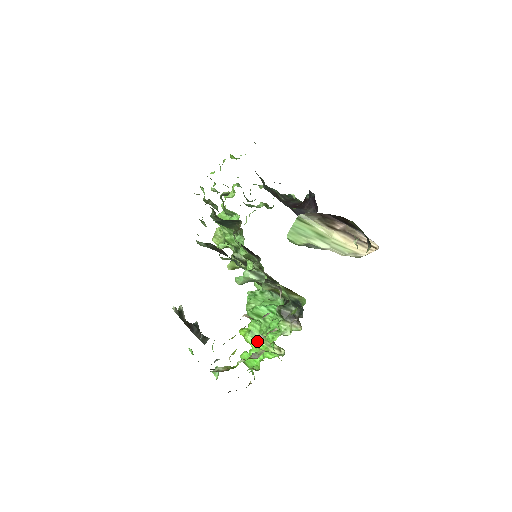
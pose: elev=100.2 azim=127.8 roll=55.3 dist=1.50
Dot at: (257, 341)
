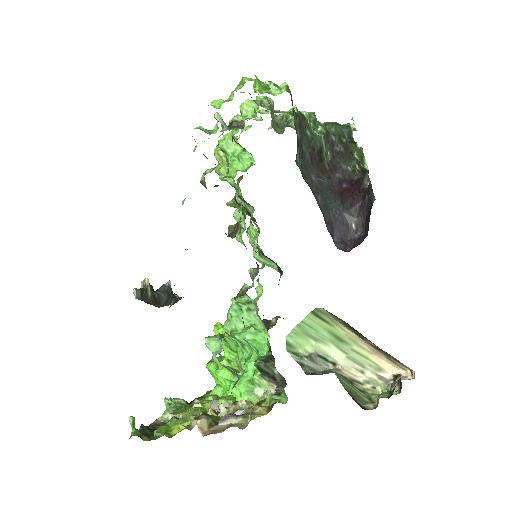
Dot at: (231, 351)
